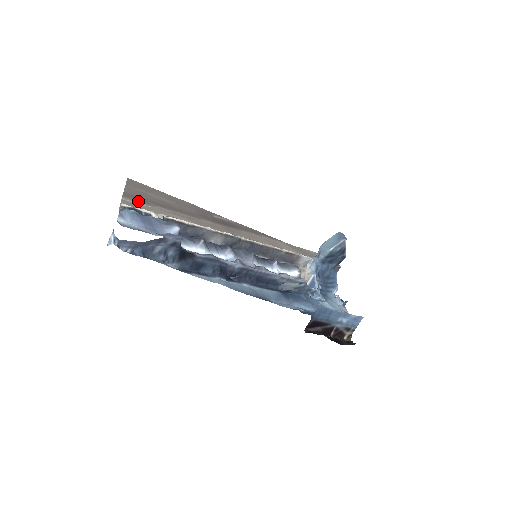
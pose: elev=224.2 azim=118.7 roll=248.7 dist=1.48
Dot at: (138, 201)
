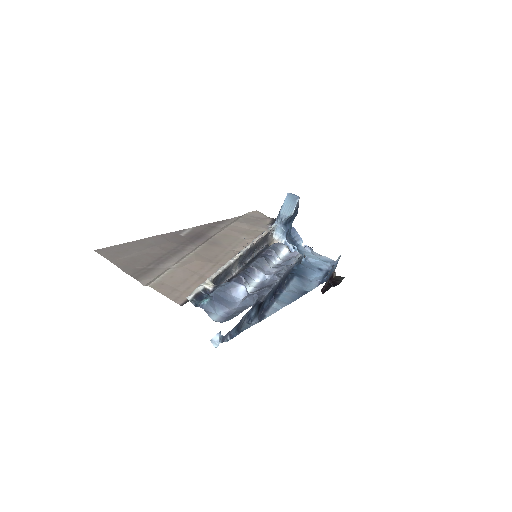
Dot at: (148, 274)
